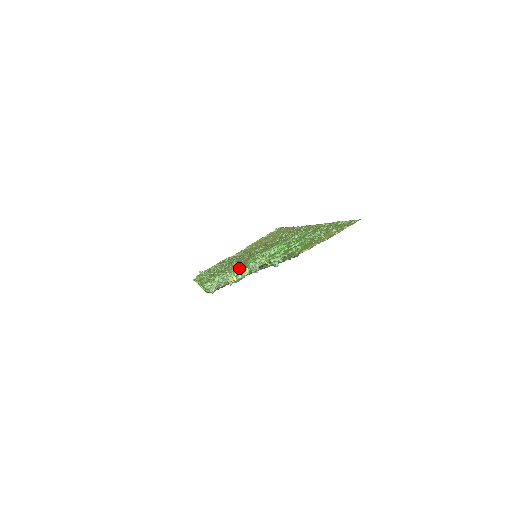
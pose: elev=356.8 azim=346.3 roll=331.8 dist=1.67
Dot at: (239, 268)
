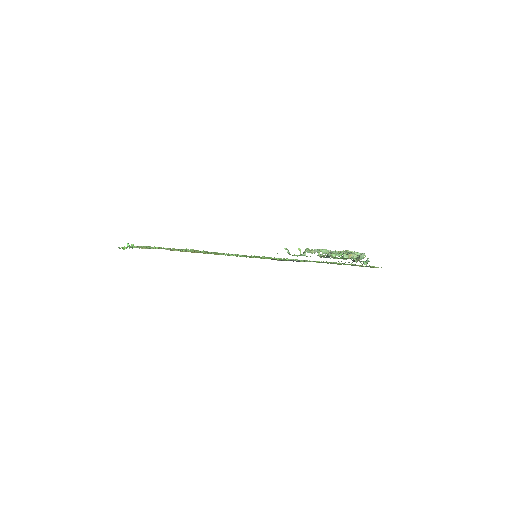
Dot at: occluded
